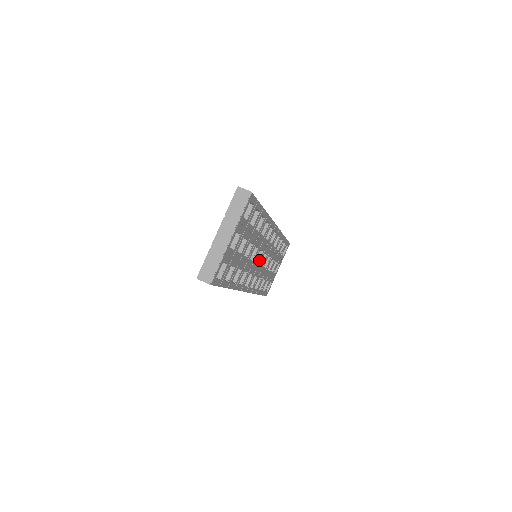
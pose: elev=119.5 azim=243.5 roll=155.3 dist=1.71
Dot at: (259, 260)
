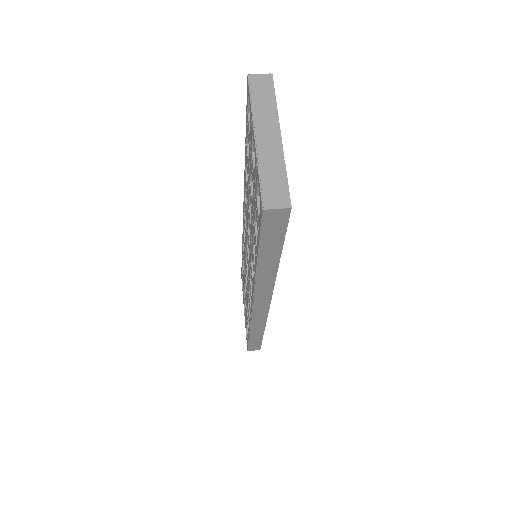
Dot at: occluded
